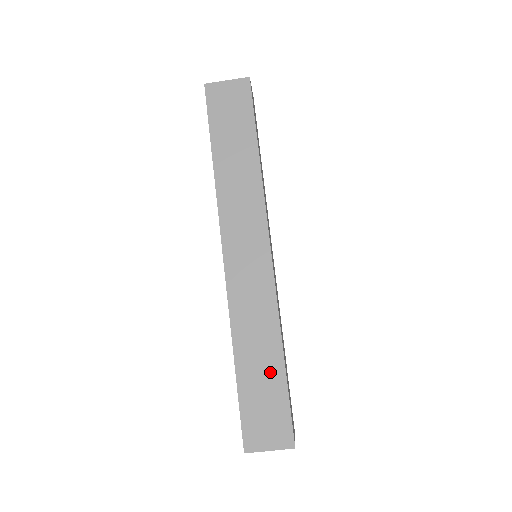
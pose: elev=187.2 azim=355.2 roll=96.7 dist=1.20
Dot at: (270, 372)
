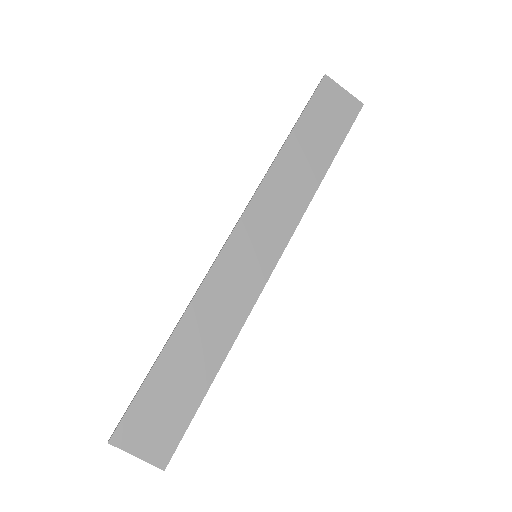
Dot at: (195, 376)
